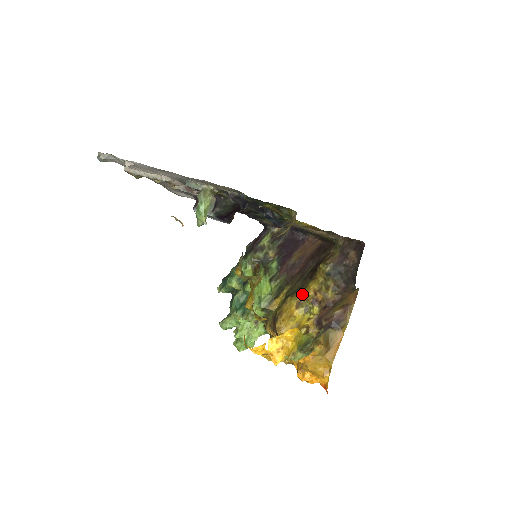
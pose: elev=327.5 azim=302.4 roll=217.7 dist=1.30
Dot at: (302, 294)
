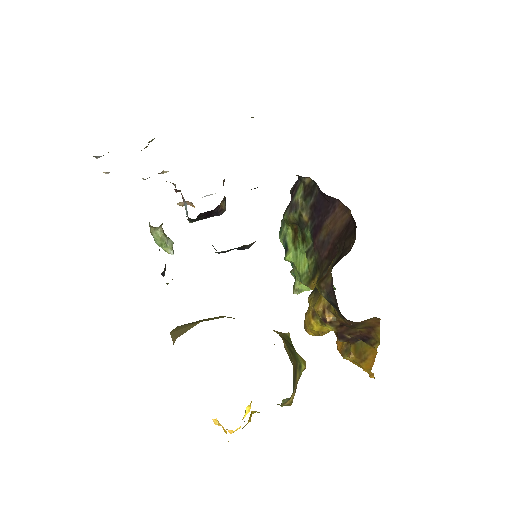
Dot at: (315, 304)
